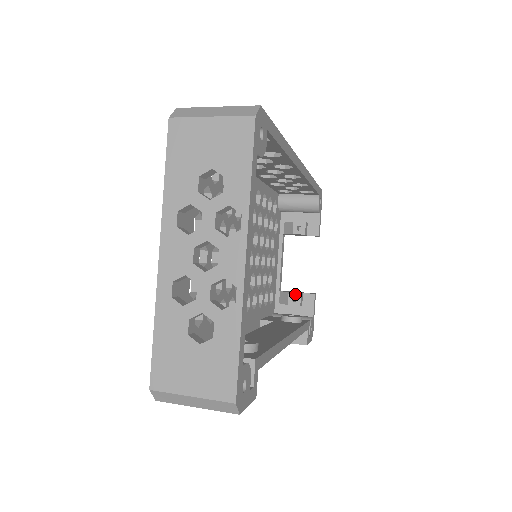
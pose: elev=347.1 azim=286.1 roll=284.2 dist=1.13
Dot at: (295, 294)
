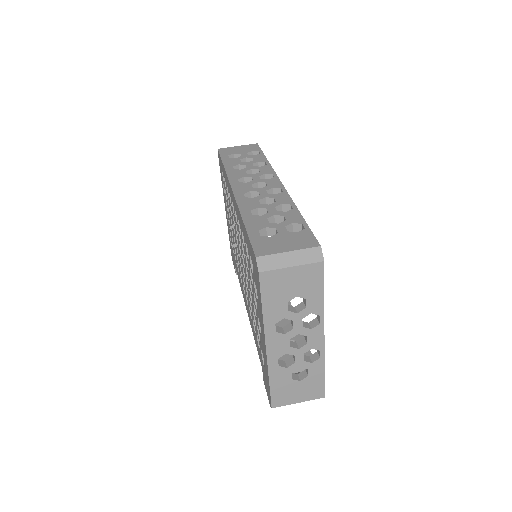
Dot at: occluded
